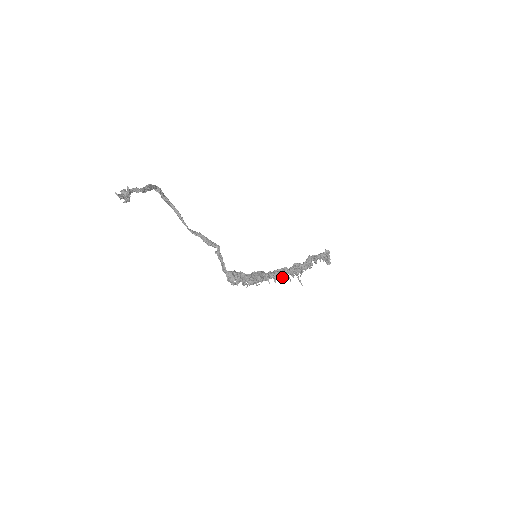
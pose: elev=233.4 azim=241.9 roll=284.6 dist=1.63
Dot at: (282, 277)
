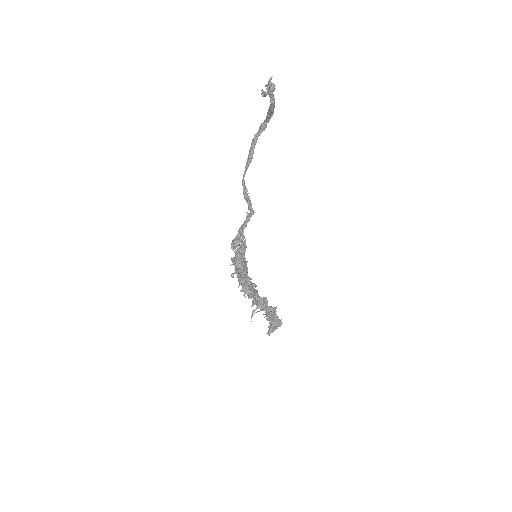
Dot at: (247, 295)
